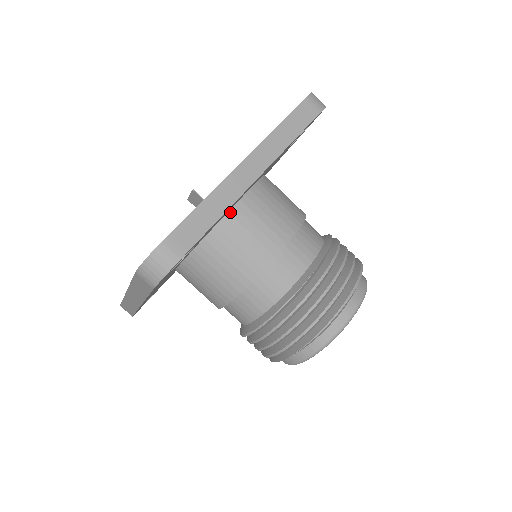
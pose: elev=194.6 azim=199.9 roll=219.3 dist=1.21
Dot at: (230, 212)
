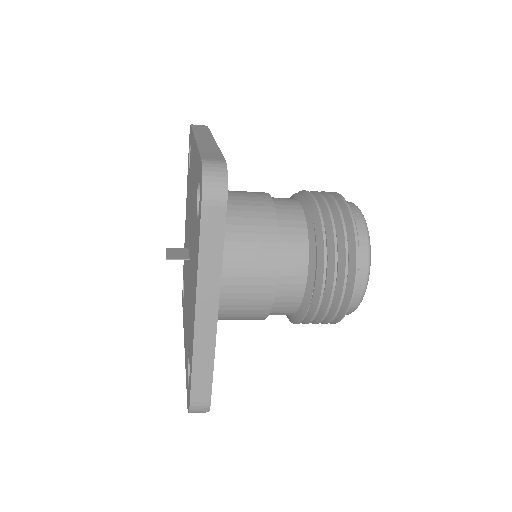
Dot at: occluded
